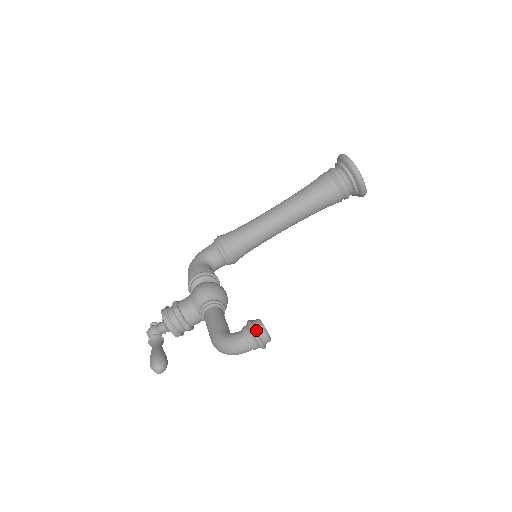
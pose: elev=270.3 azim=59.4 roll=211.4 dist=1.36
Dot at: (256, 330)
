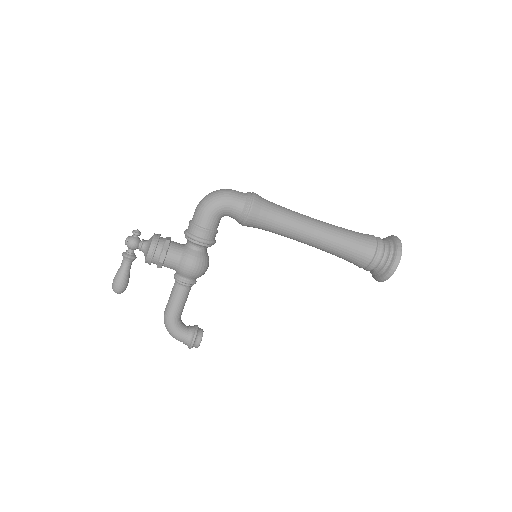
Dot at: occluded
